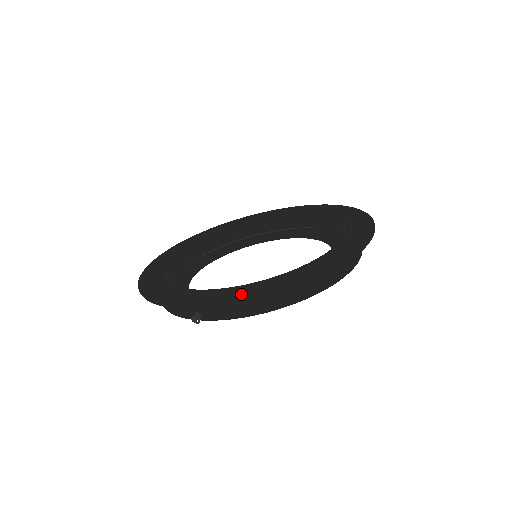
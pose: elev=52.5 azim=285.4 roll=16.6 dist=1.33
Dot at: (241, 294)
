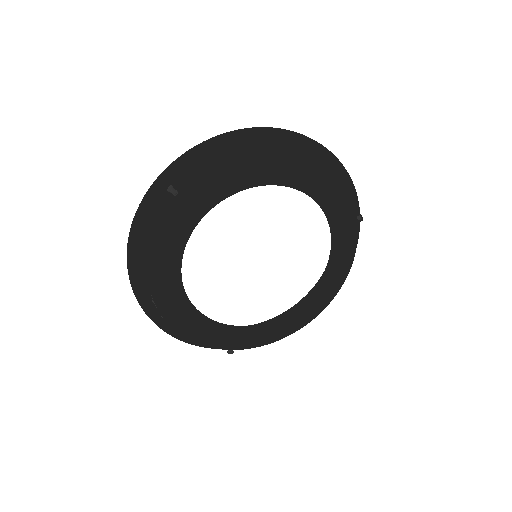
Dot at: (211, 147)
